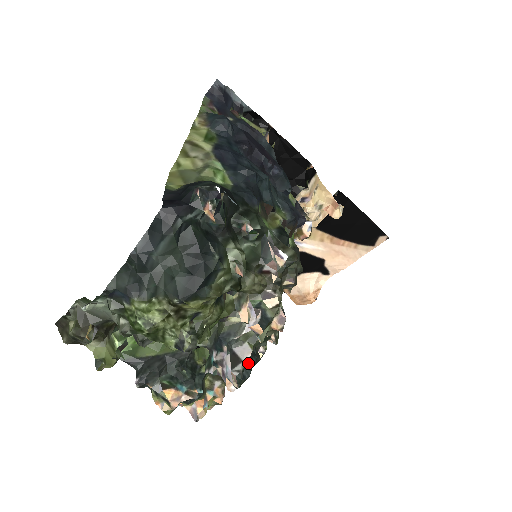
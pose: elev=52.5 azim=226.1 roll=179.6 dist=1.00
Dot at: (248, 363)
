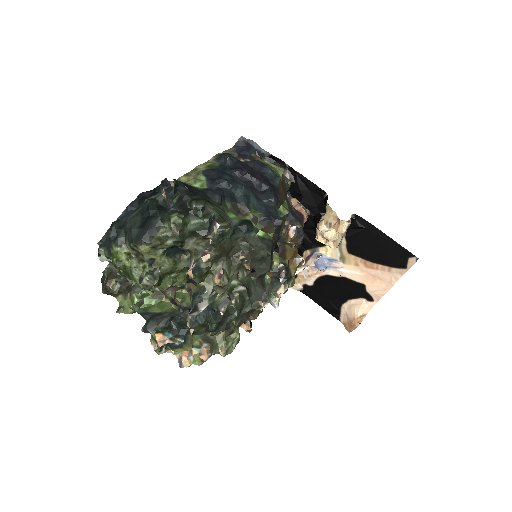
Dot at: (203, 313)
